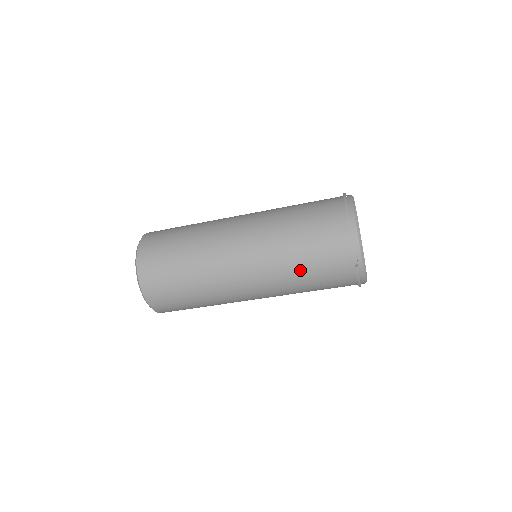
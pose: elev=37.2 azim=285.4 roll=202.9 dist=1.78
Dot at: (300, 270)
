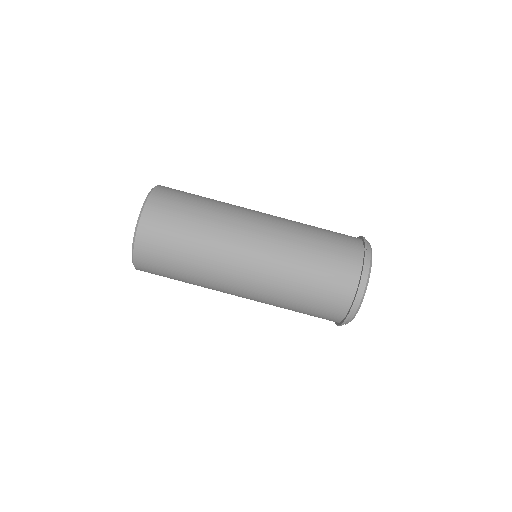
Dot at: (313, 236)
